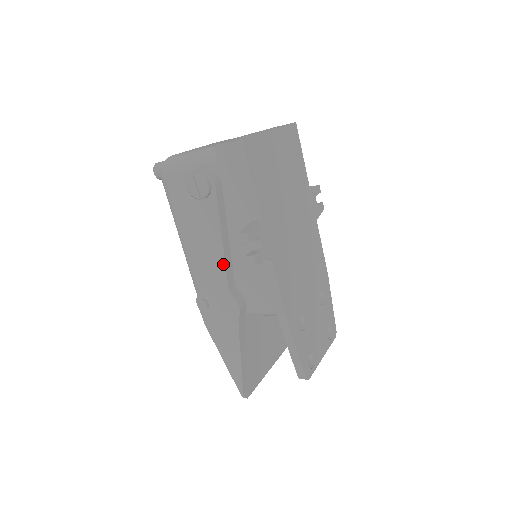
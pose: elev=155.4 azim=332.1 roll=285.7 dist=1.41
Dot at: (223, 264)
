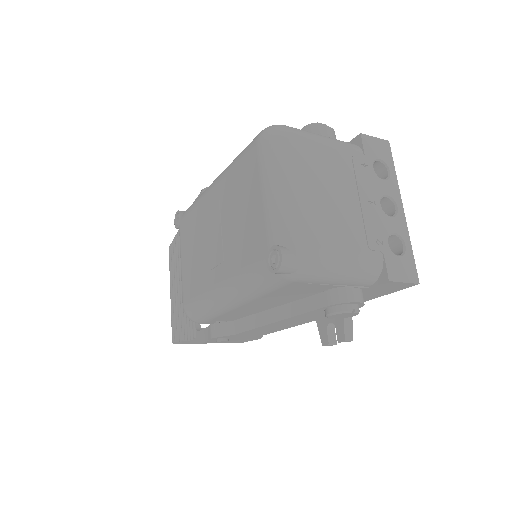
Dot at: (283, 329)
